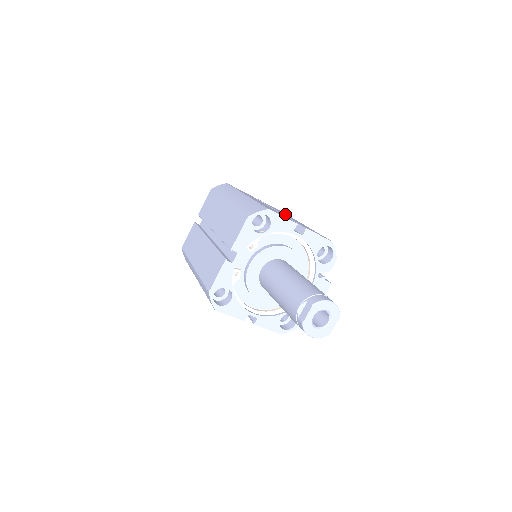
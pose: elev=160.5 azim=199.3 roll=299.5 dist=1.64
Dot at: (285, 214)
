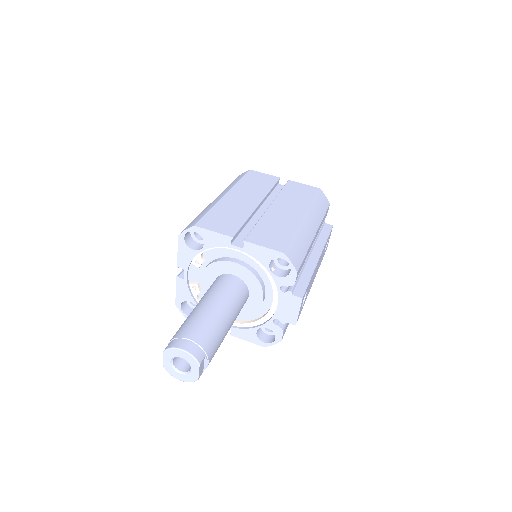
Dot at: (296, 201)
